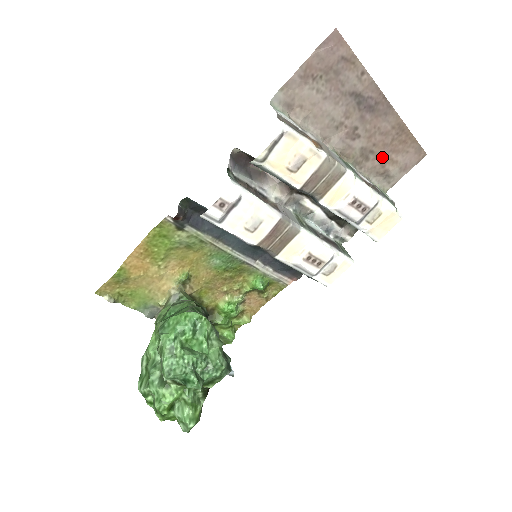
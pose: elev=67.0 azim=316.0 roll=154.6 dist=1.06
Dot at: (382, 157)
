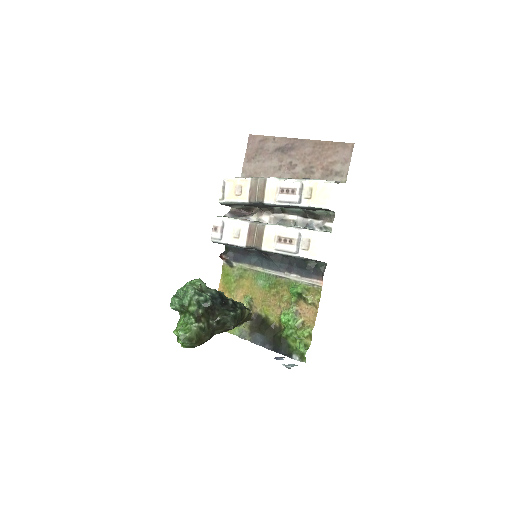
Dot at: (322, 166)
